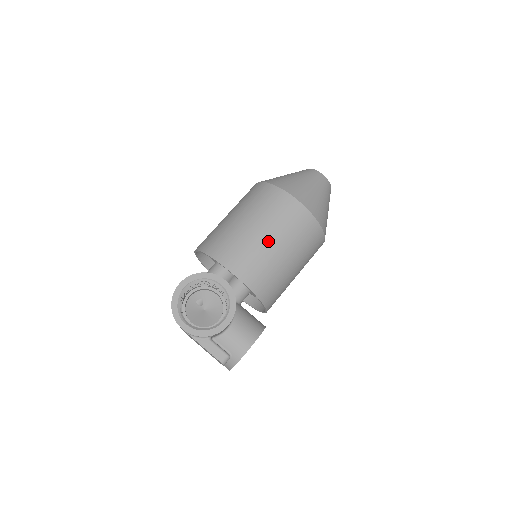
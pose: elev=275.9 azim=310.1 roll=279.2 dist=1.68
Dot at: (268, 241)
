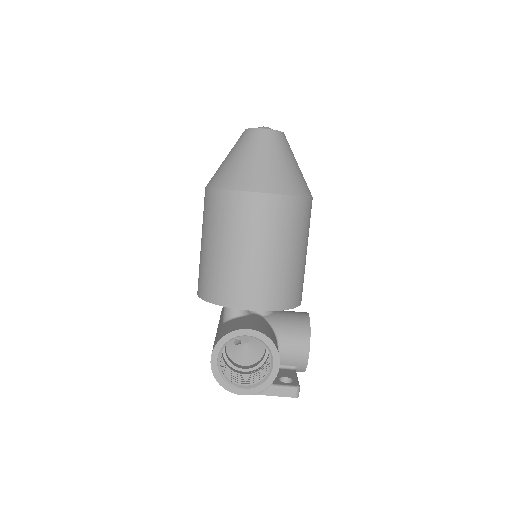
Dot at: (261, 256)
